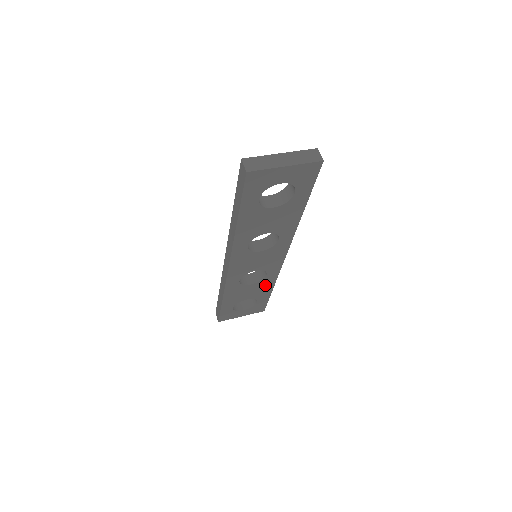
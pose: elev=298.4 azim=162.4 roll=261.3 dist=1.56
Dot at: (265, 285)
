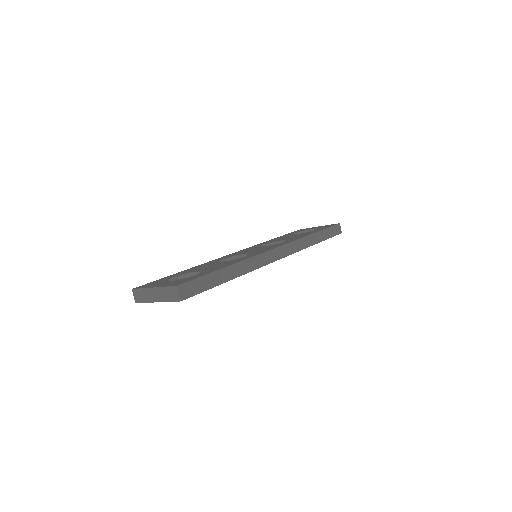
Dot at: occluded
